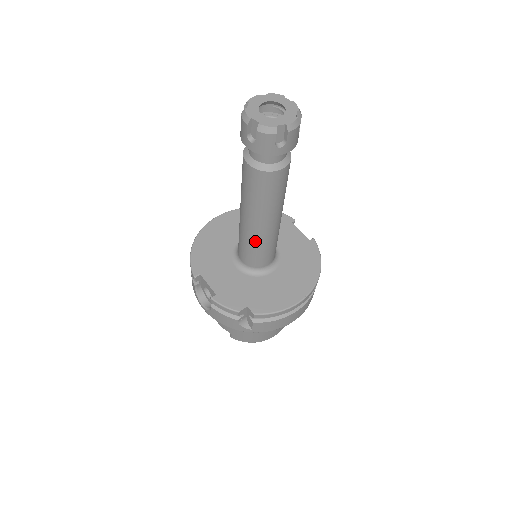
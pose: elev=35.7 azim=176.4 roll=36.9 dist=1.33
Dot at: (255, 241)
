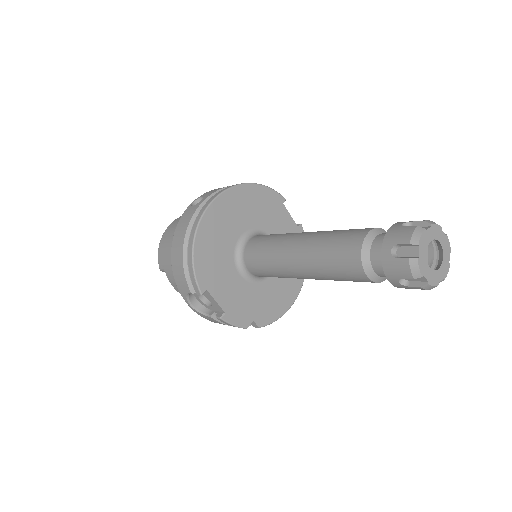
Dot at: occluded
